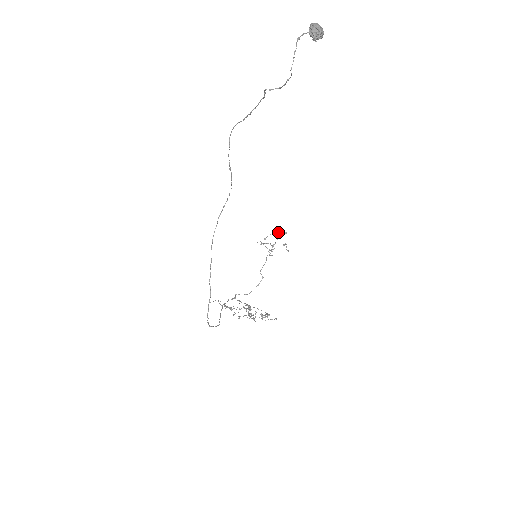
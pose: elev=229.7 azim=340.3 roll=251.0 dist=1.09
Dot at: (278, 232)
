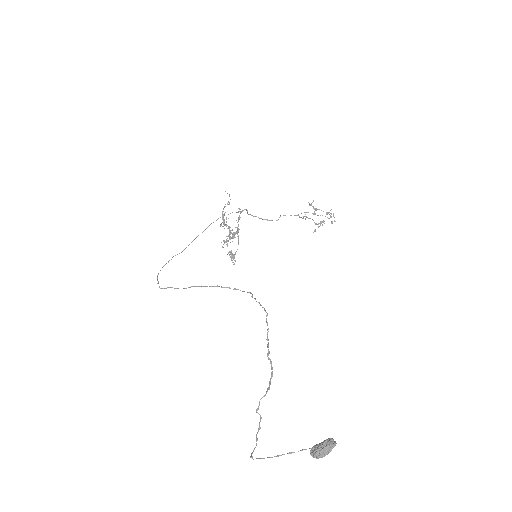
Dot at: occluded
